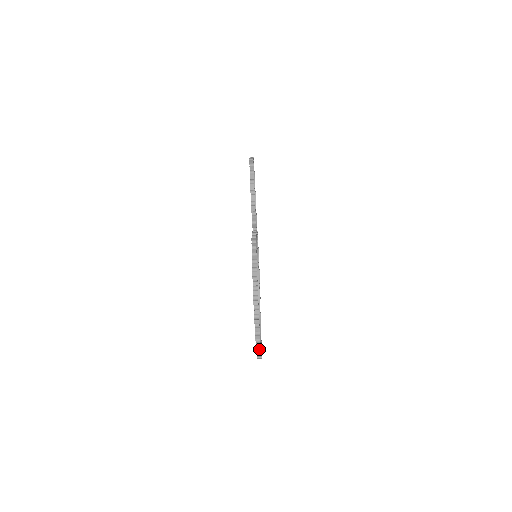
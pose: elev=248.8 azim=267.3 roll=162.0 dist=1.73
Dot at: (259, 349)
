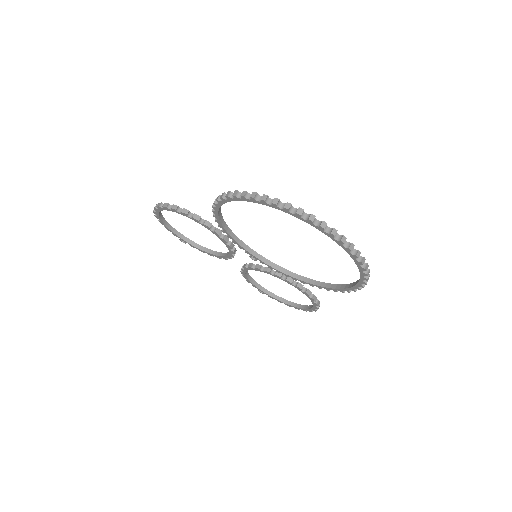
Dot at: (344, 239)
